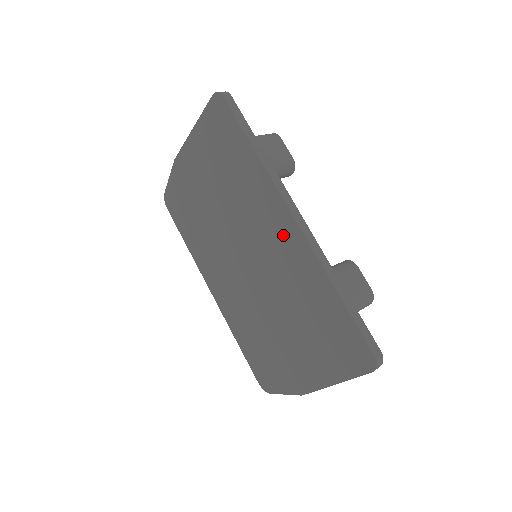
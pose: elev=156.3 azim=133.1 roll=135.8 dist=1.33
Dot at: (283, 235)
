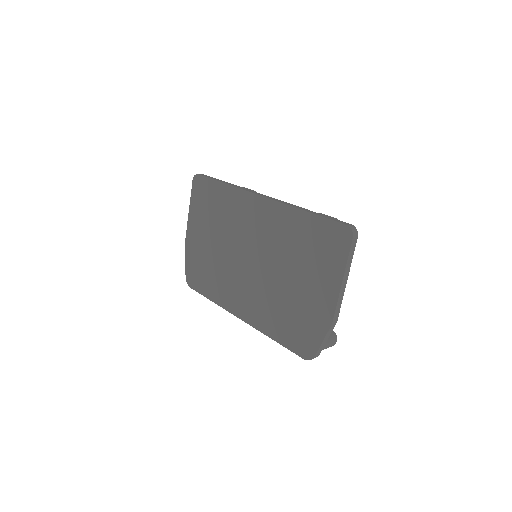
Dot at: (261, 214)
